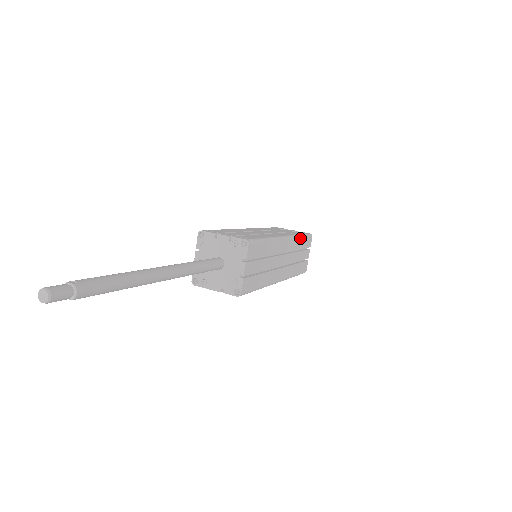
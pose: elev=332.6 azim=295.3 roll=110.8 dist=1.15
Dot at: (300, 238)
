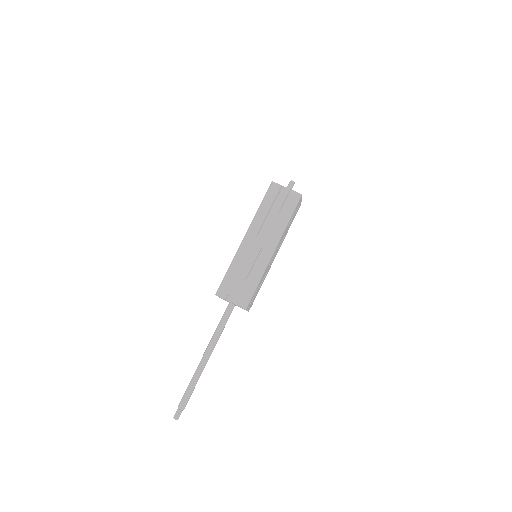
Dot at: (288, 223)
